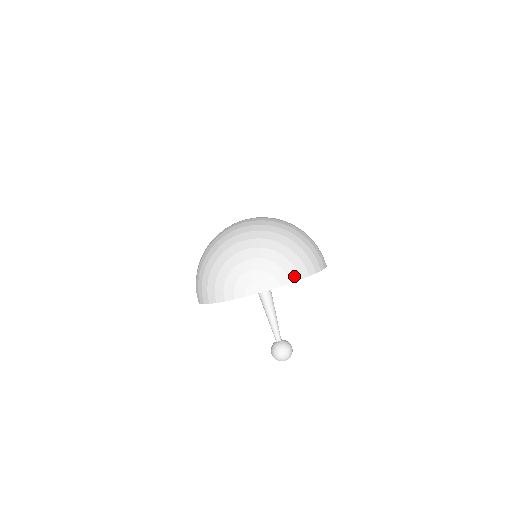
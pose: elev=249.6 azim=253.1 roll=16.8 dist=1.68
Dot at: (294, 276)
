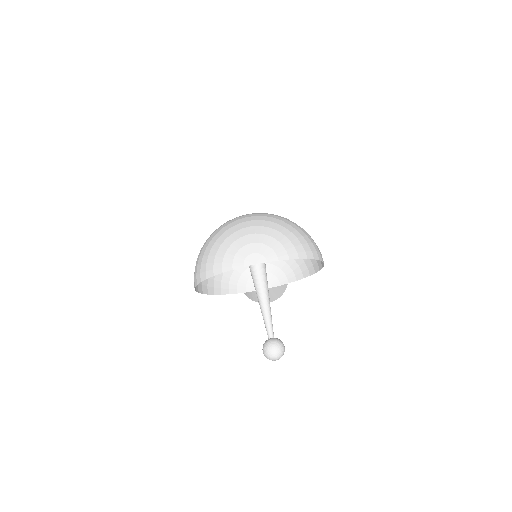
Dot at: (293, 254)
